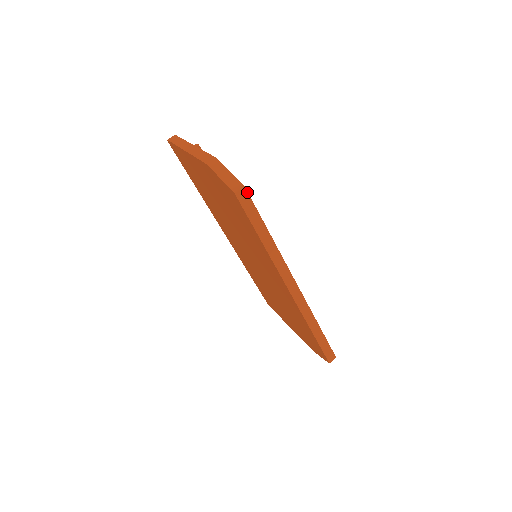
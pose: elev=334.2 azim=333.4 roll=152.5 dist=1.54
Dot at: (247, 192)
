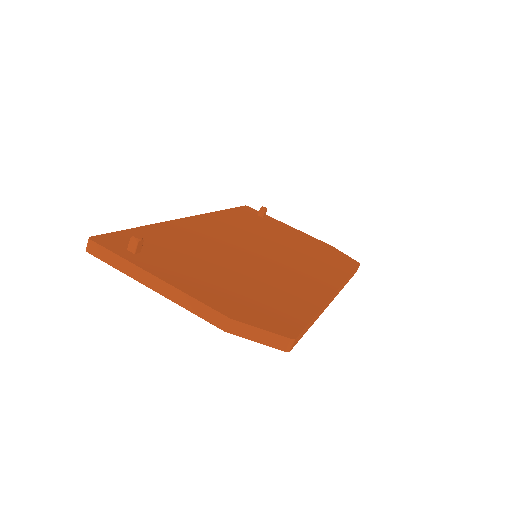
Dot at: (297, 337)
